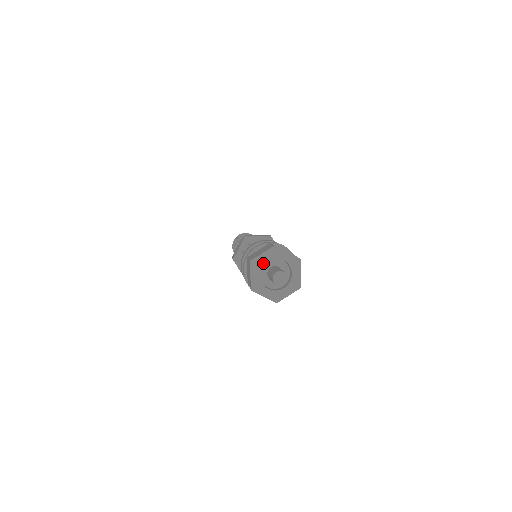
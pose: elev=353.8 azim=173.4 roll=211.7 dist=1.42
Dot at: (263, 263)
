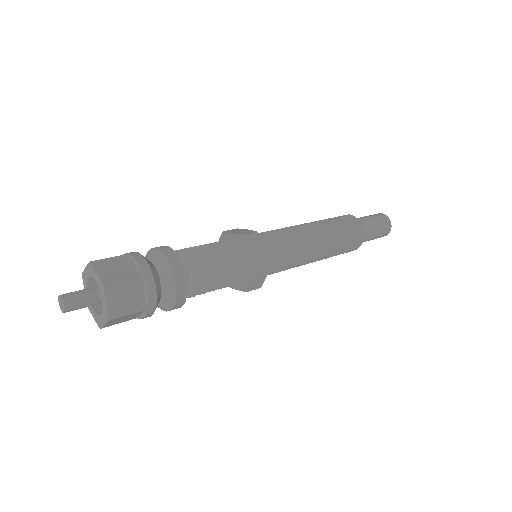
Dot at: (87, 279)
